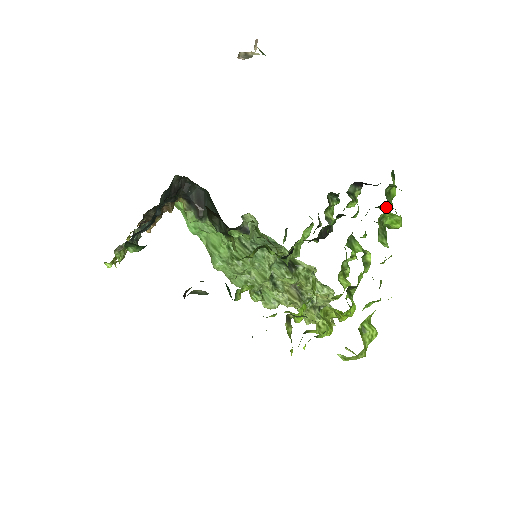
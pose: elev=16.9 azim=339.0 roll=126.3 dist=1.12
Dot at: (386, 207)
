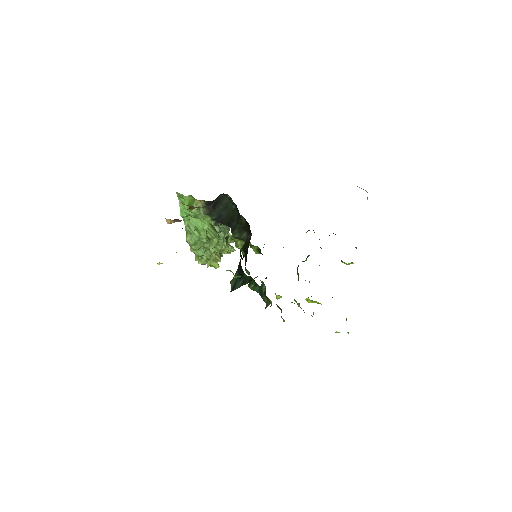
Dot at: occluded
